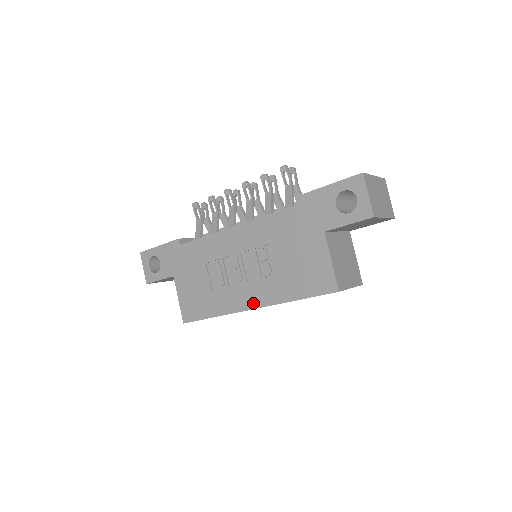
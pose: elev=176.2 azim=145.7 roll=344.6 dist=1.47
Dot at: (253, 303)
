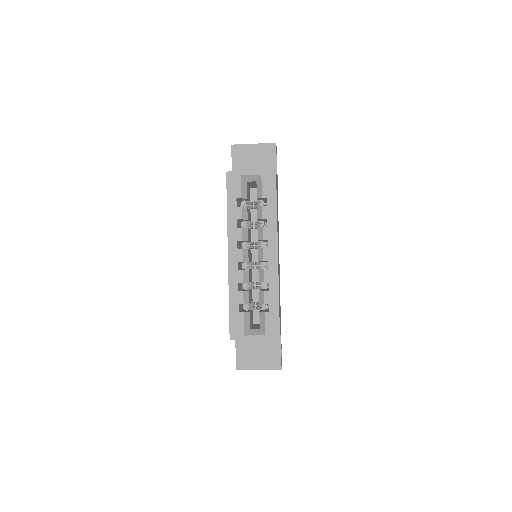
Dot at: (228, 252)
